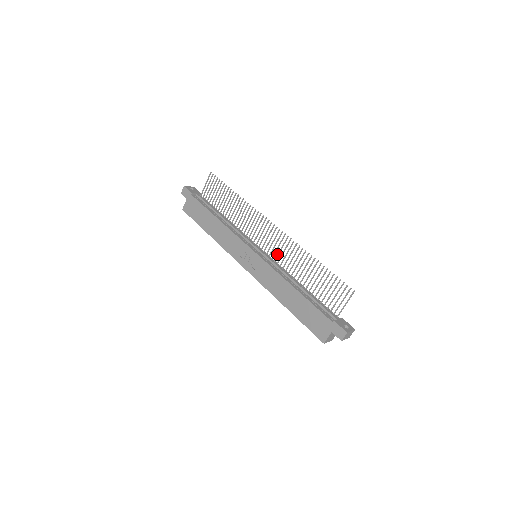
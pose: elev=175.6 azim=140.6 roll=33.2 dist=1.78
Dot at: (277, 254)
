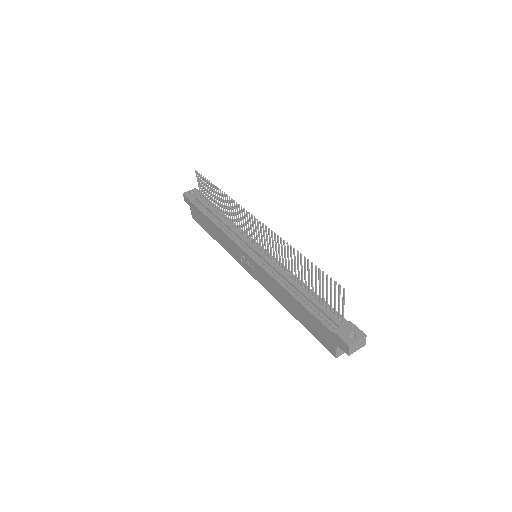
Dot at: occluded
